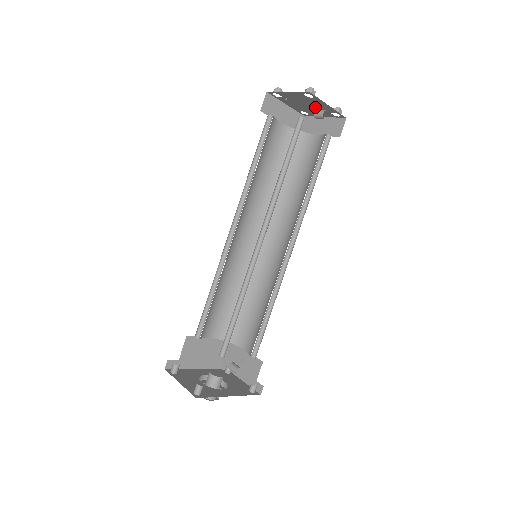
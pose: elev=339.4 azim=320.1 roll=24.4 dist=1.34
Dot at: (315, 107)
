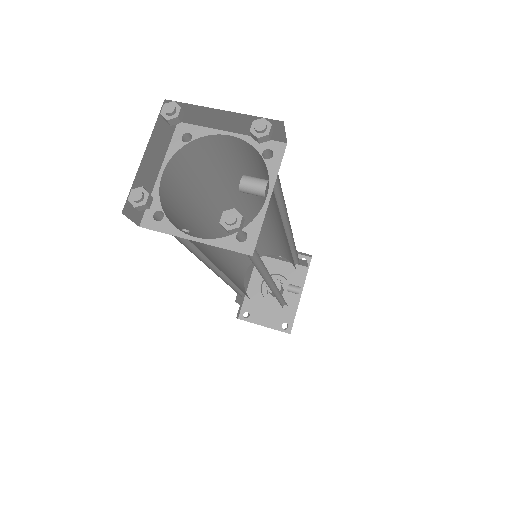
Dot at: occluded
